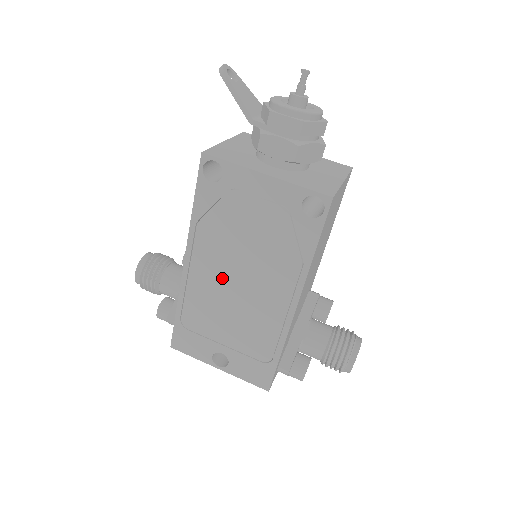
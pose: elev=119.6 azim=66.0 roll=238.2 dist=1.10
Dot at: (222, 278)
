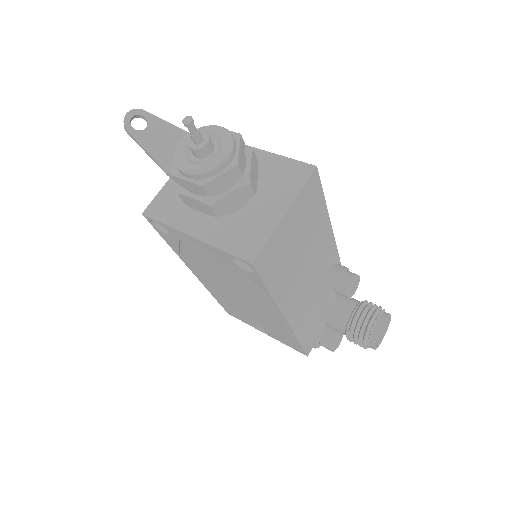
Dot at: (224, 289)
